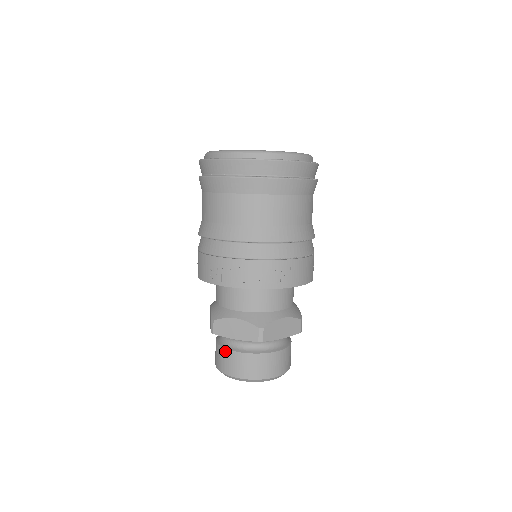
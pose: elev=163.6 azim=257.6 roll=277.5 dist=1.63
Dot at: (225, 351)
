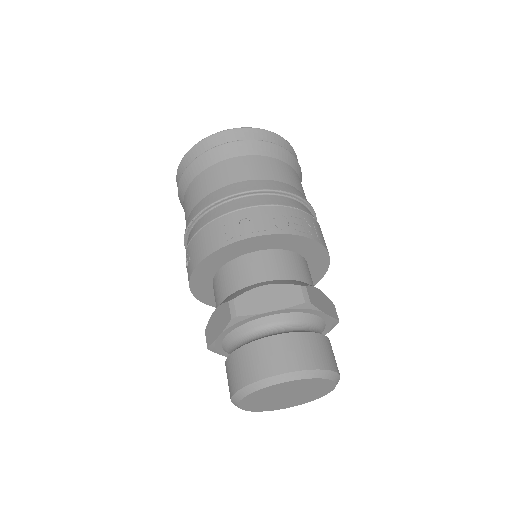
Dot at: (255, 344)
